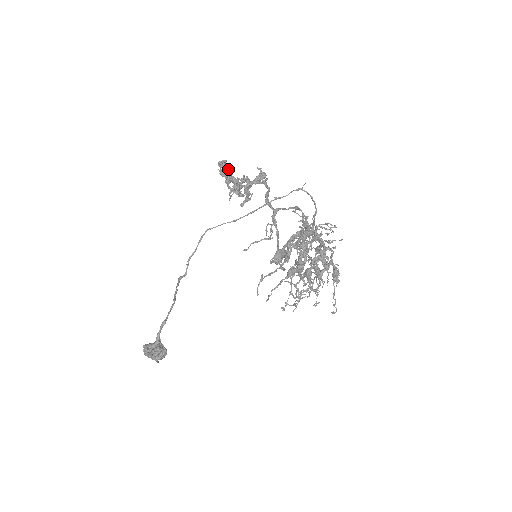
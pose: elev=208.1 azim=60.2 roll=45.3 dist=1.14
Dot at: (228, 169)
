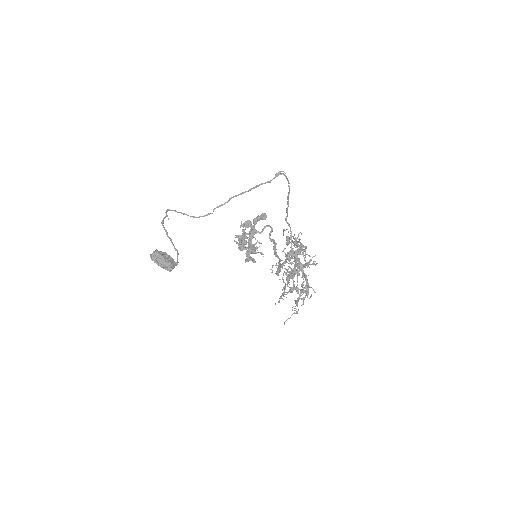
Dot at: (253, 259)
